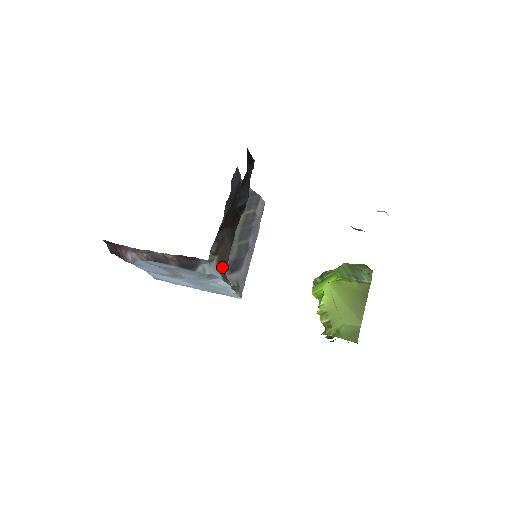
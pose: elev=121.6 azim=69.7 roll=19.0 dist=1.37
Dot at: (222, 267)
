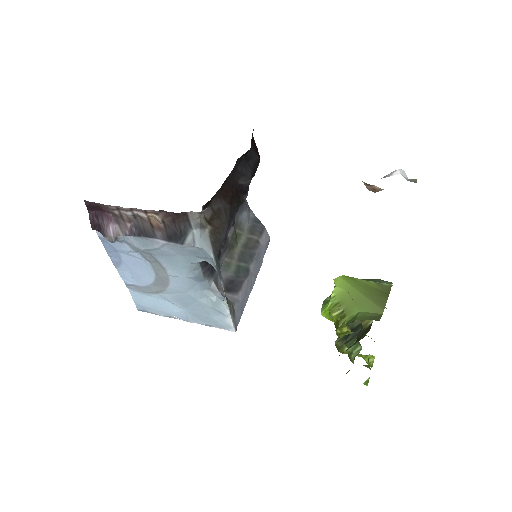
Dot at: (215, 244)
